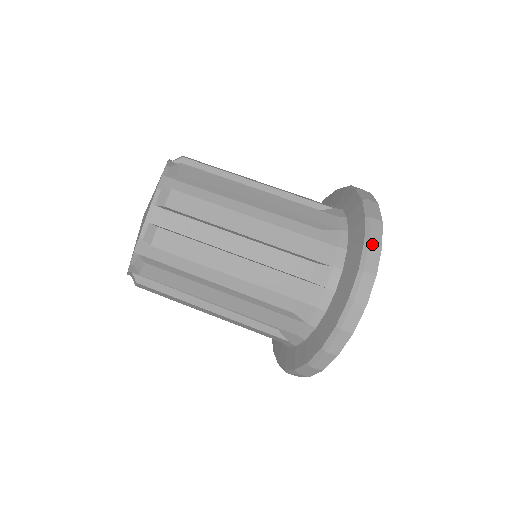
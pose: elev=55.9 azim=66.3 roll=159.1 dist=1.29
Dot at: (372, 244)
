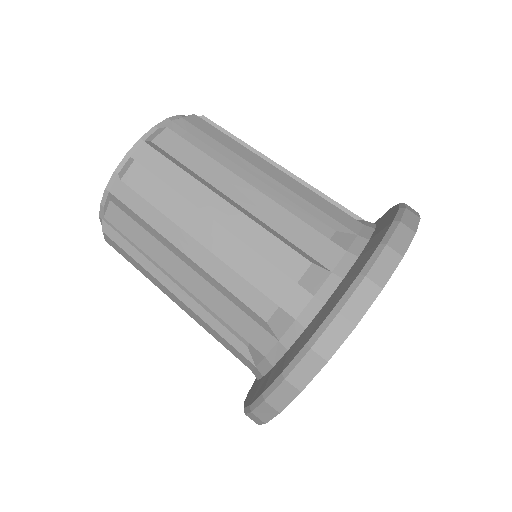
Dot at: (389, 249)
